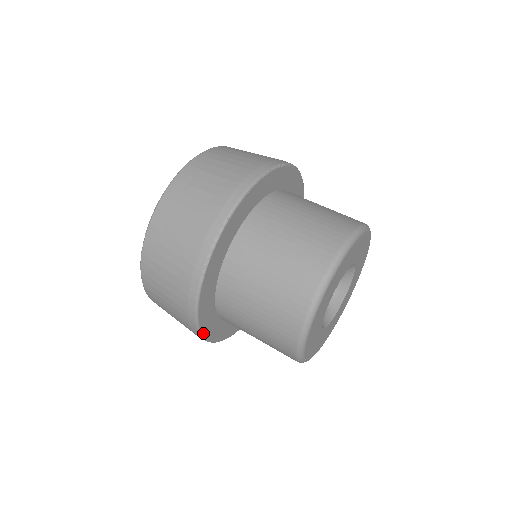
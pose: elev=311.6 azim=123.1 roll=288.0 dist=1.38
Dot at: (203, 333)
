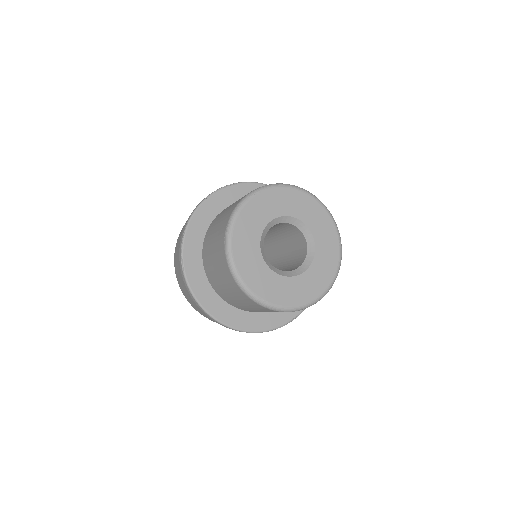
Dot at: (216, 317)
